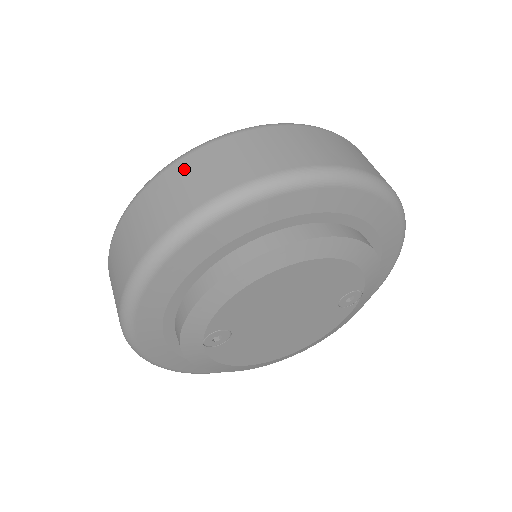
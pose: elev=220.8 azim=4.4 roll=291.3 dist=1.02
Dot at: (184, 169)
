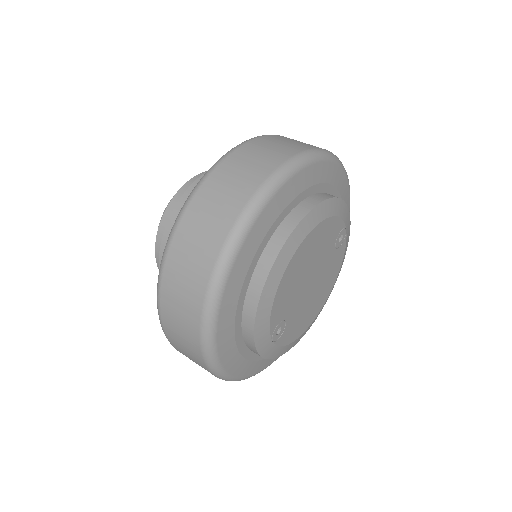
Dot at: (182, 241)
